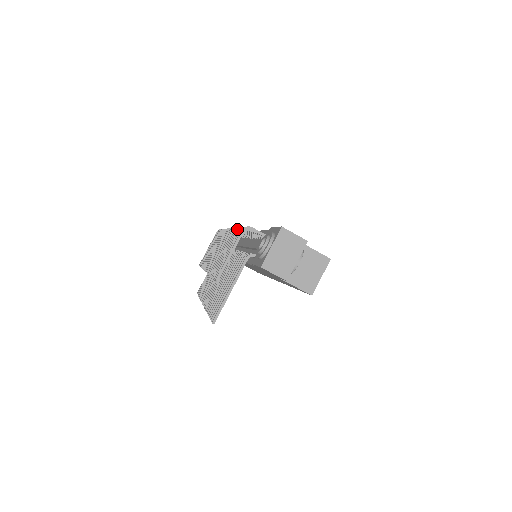
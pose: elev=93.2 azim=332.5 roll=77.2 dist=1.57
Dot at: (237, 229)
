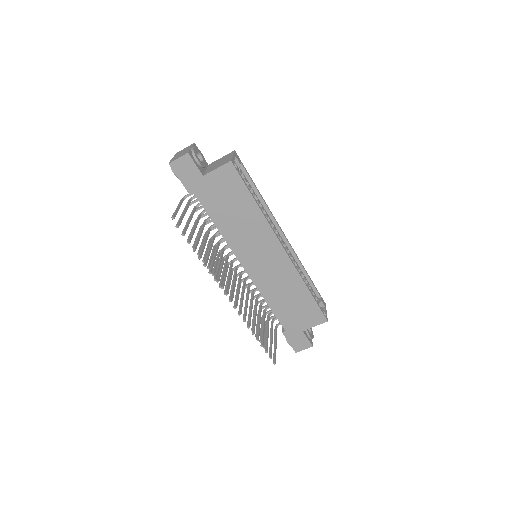
Dot at: (195, 220)
